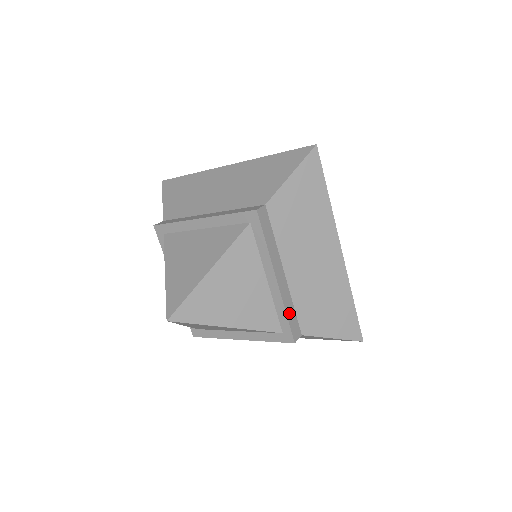
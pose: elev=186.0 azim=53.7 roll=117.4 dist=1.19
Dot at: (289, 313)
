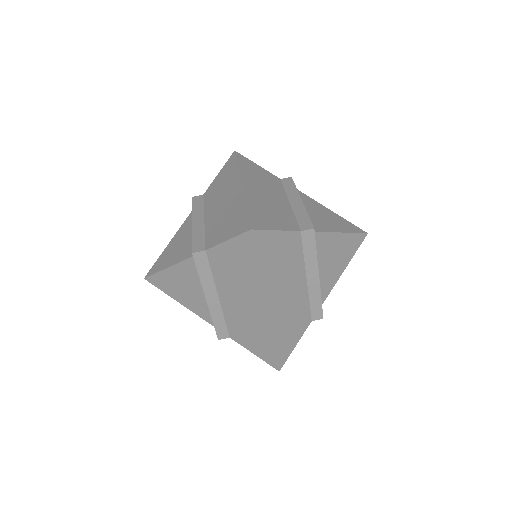
Dot at: (217, 322)
